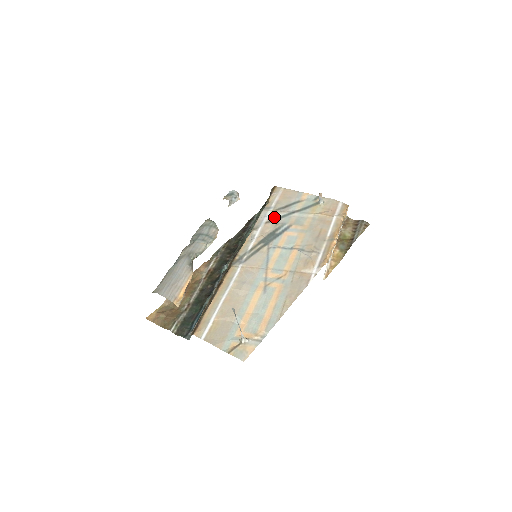
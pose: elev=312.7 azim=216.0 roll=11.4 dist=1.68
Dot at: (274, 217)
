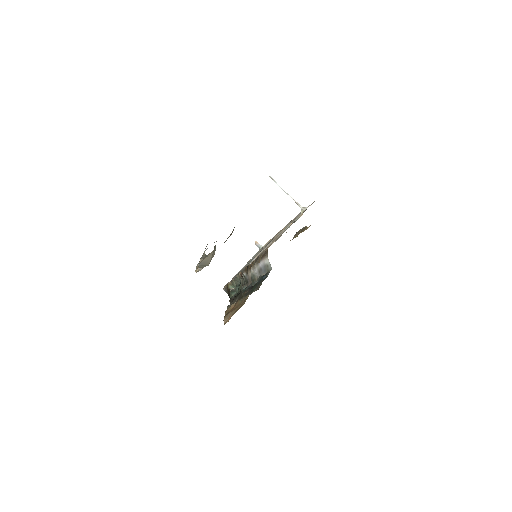
Dot at: occluded
